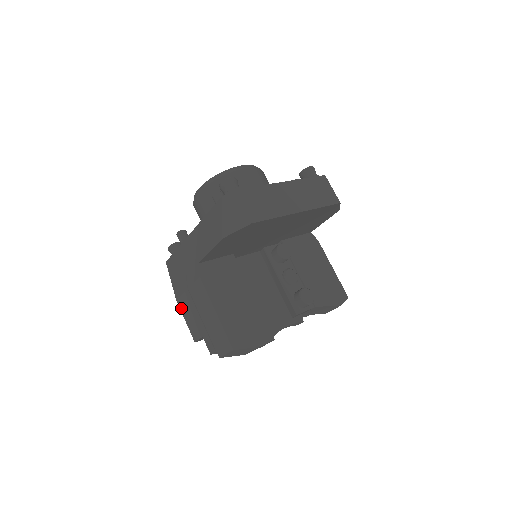
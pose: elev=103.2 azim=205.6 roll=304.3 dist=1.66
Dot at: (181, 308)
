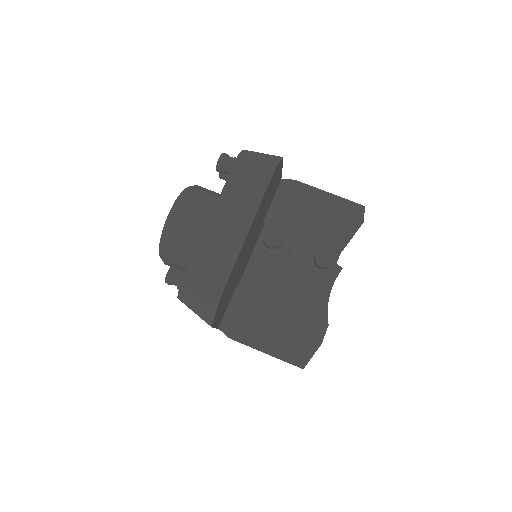
Dot at: occluded
